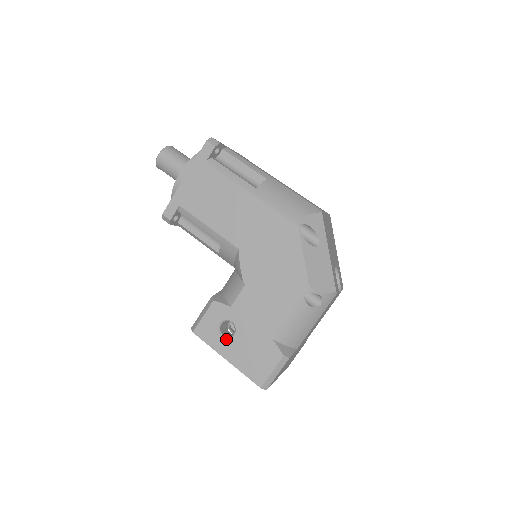
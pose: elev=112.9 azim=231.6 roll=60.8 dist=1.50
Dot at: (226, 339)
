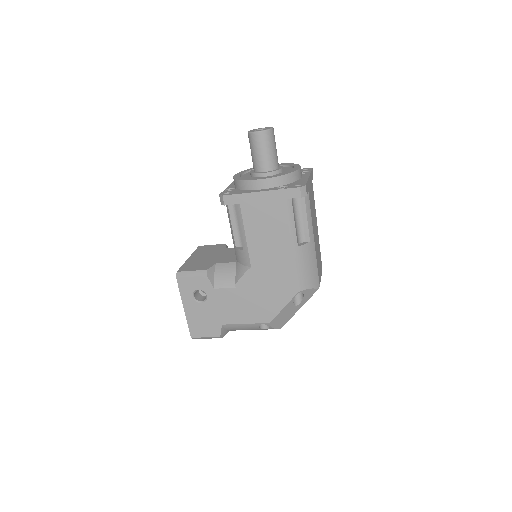
Dot at: (194, 300)
